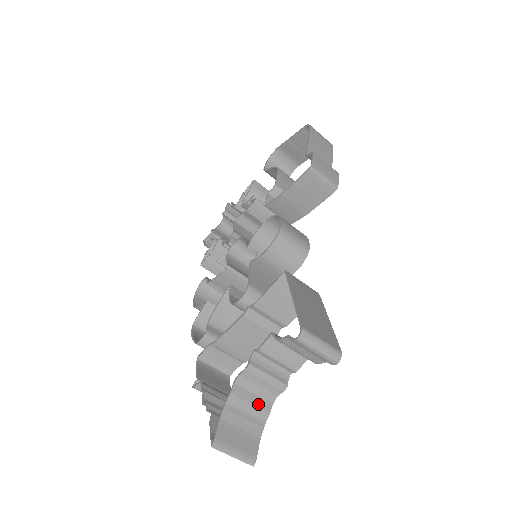
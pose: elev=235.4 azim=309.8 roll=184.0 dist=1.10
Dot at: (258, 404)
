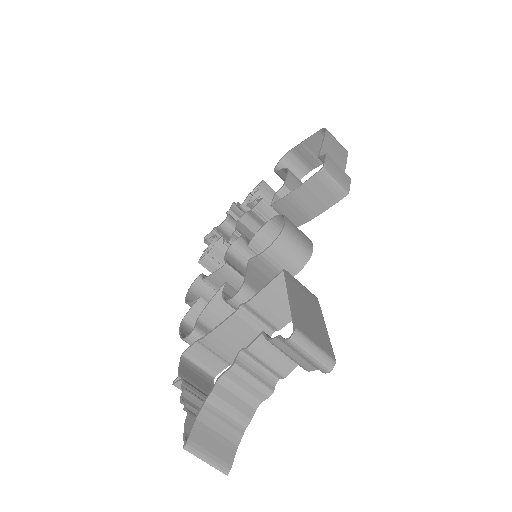
Dot at: (240, 408)
